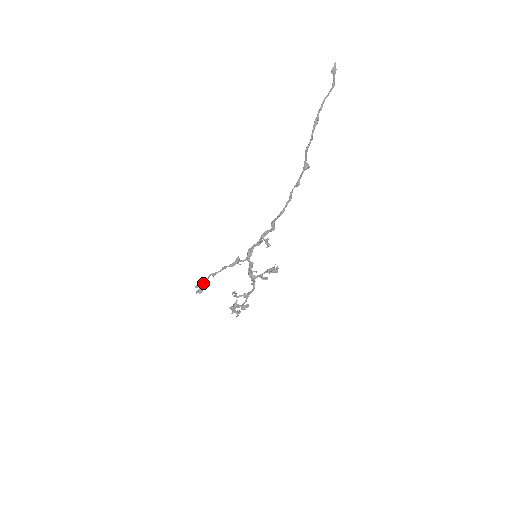
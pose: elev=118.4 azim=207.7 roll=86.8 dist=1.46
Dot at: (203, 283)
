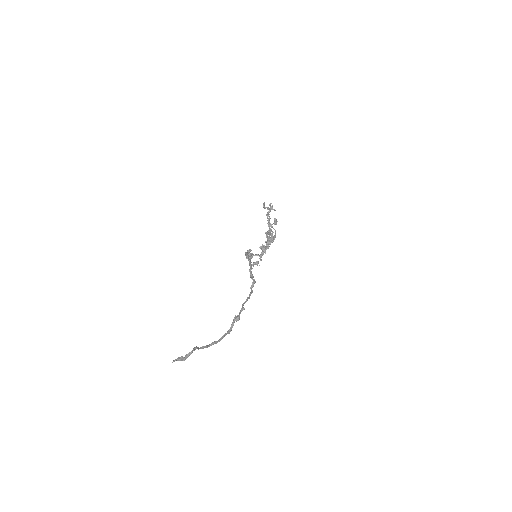
Dot at: occluded
